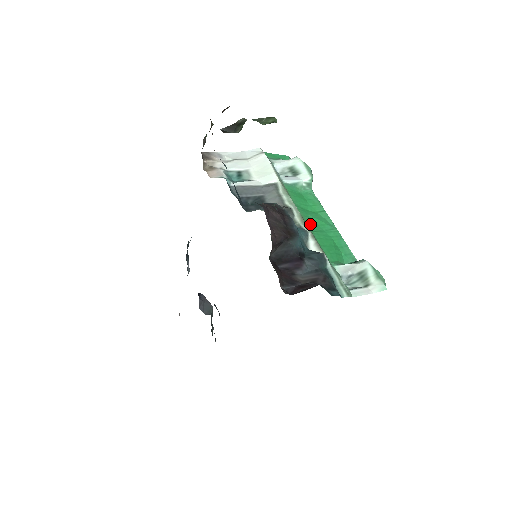
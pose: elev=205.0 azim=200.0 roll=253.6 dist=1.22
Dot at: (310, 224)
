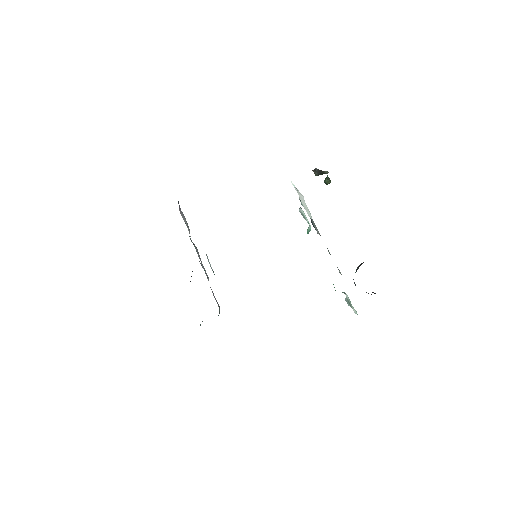
Dot at: occluded
